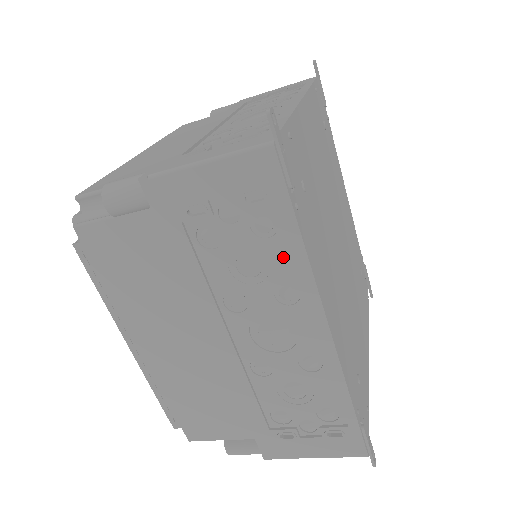
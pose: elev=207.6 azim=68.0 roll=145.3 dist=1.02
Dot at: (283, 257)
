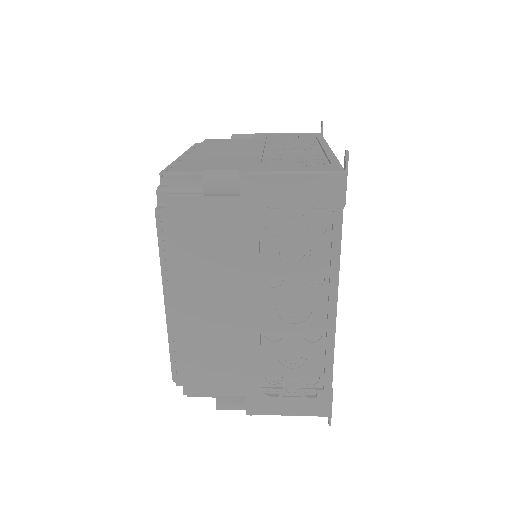
Dot at: (322, 252)
